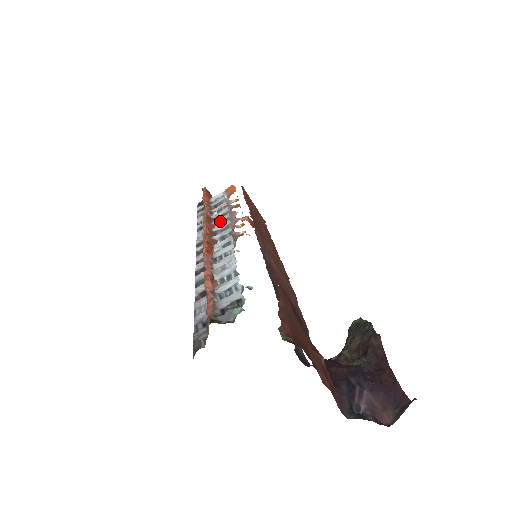
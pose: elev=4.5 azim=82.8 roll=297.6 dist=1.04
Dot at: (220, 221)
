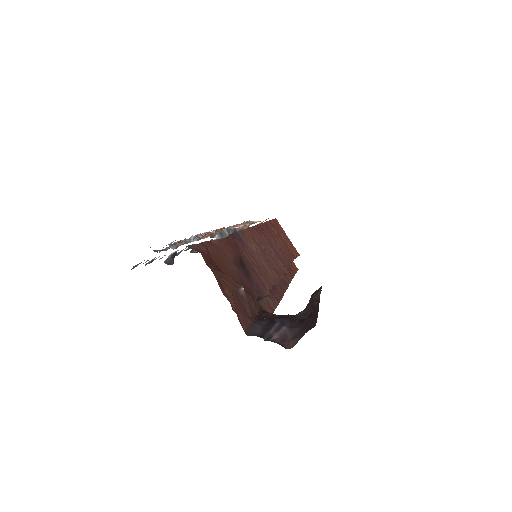
Dot at: occluded
